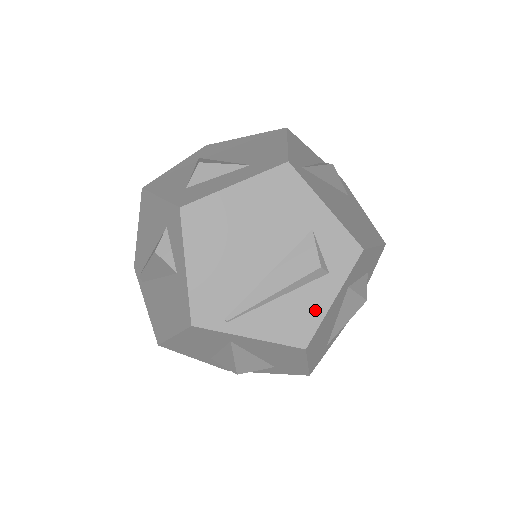
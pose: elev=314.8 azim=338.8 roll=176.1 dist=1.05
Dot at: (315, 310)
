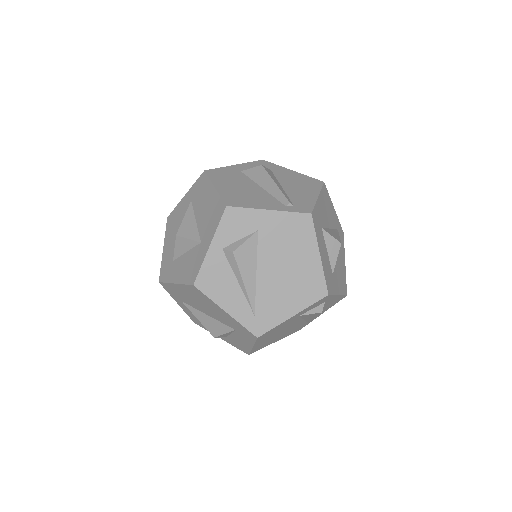
Dot at: (335, 300)
